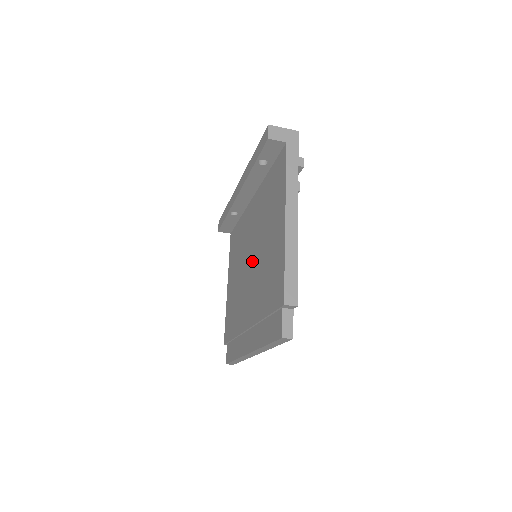
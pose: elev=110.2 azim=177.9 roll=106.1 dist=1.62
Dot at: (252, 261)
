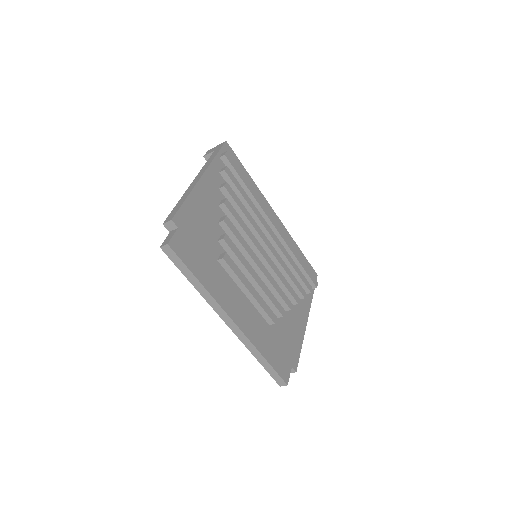
Dot at: occluded
